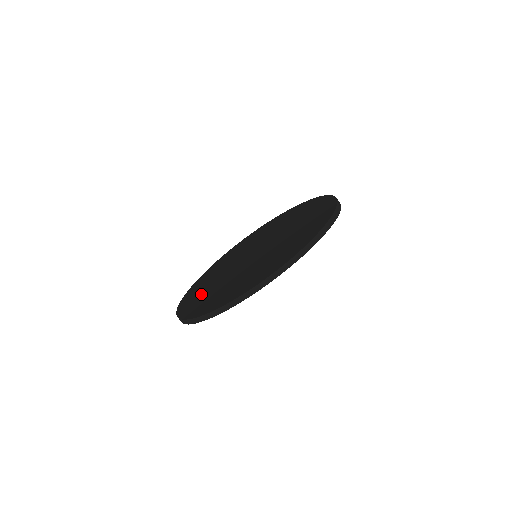
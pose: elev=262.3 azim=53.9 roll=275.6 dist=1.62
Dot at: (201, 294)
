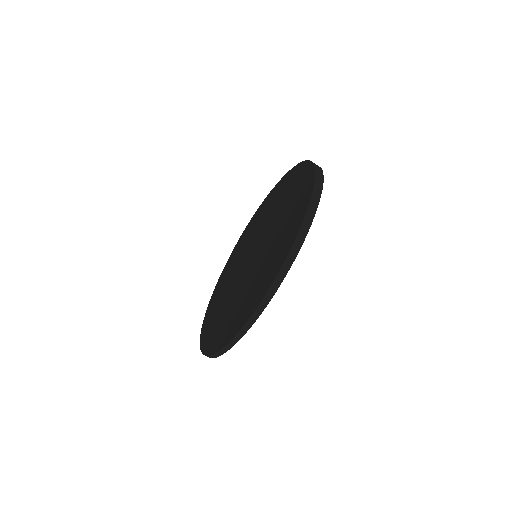
Dot at: (222, 286)
